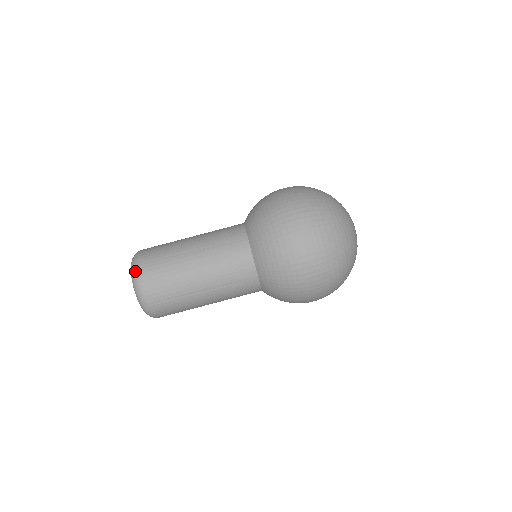
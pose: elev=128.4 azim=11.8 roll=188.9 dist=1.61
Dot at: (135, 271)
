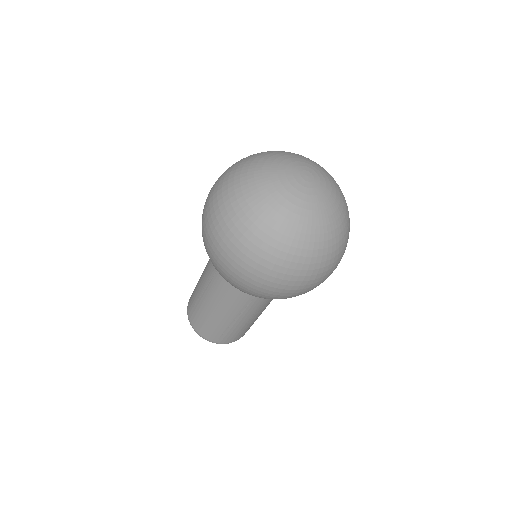
Dot at: occluded
